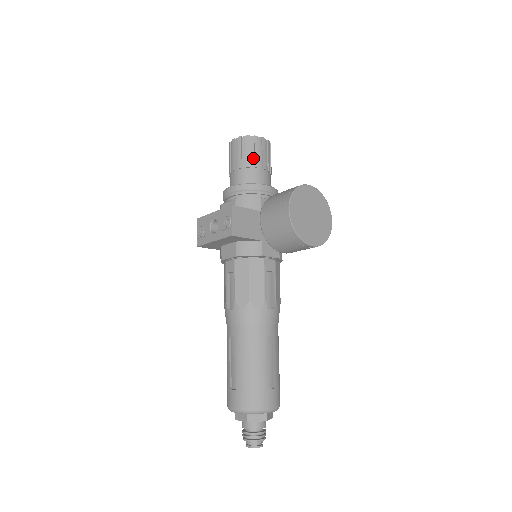
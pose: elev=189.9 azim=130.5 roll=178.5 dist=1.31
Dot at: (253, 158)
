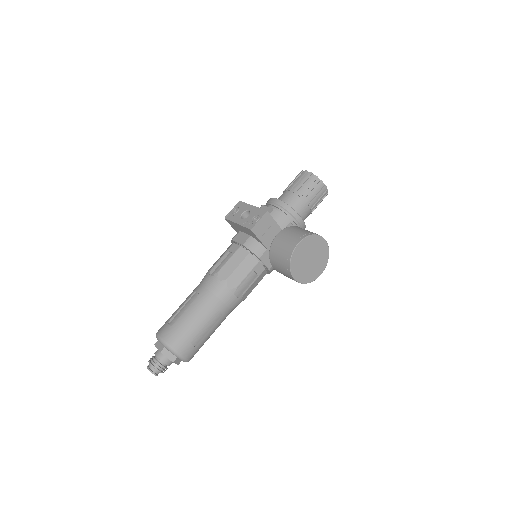
Dot at: (308, 193)
